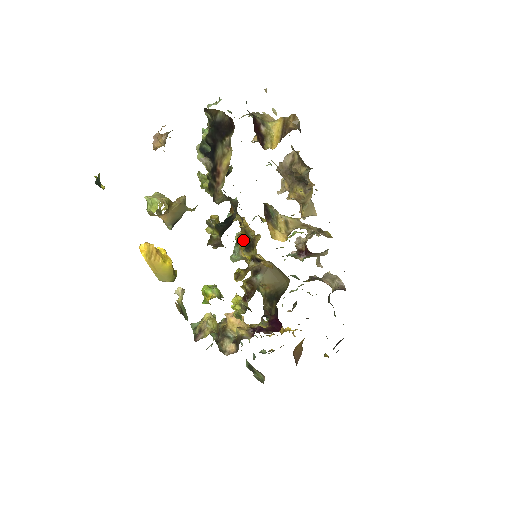
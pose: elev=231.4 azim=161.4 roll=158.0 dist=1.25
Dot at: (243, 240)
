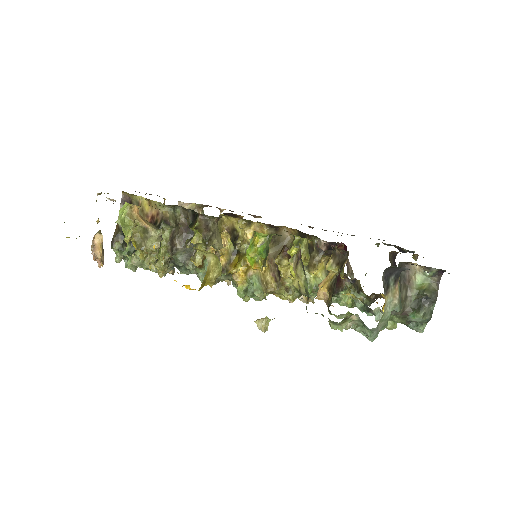
Dot at: (236, 265)
